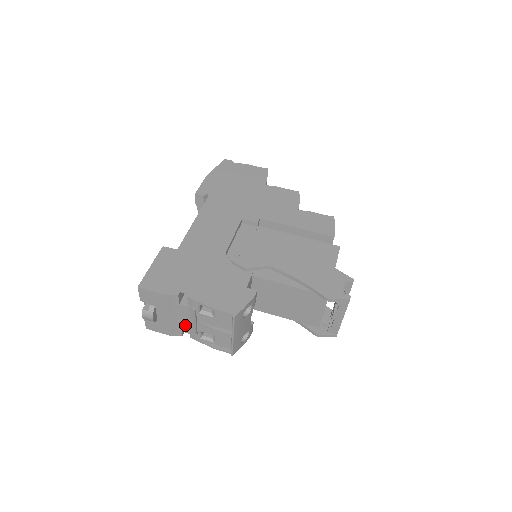
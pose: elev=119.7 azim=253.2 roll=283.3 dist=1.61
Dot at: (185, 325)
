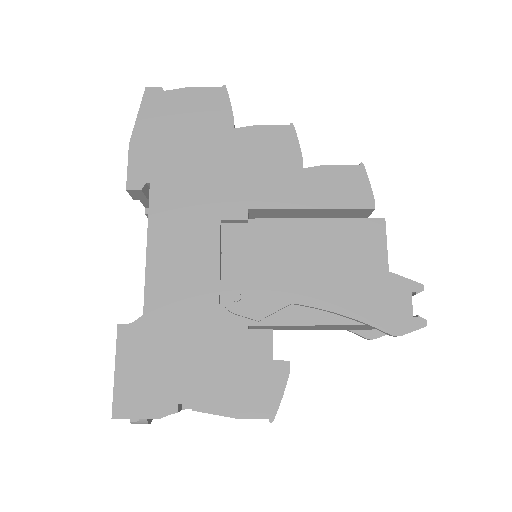
Dot at: occluded
